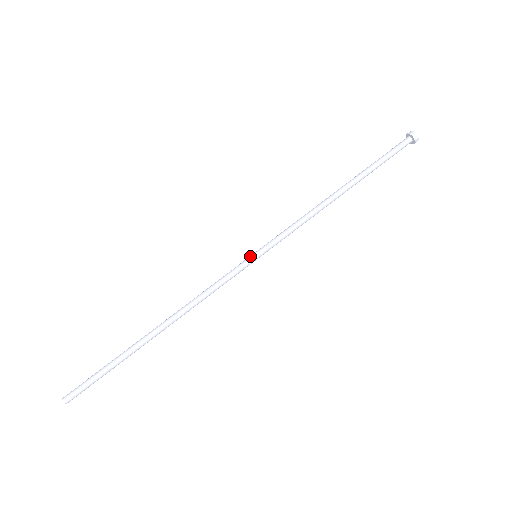
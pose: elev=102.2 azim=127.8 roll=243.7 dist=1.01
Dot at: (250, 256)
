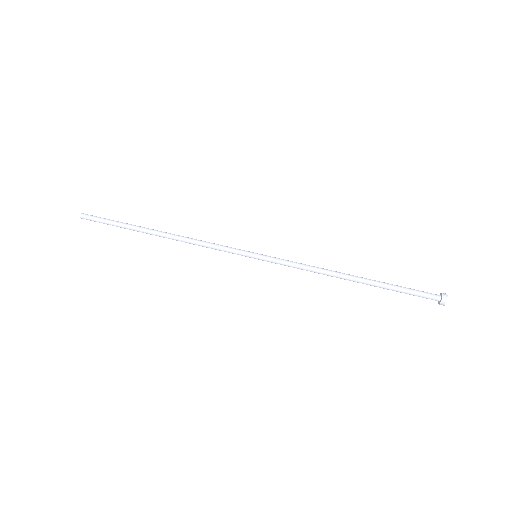
Dot at: (252, 253)
